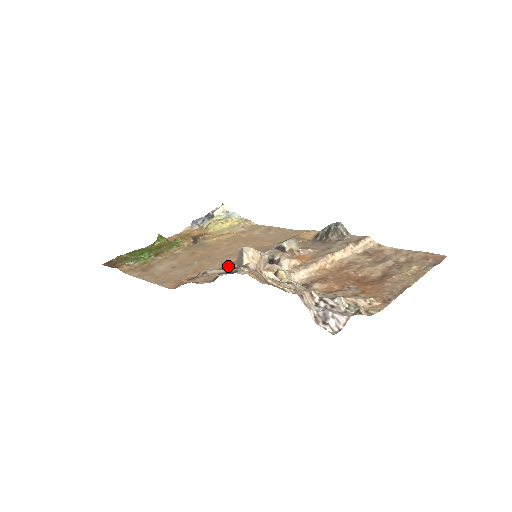
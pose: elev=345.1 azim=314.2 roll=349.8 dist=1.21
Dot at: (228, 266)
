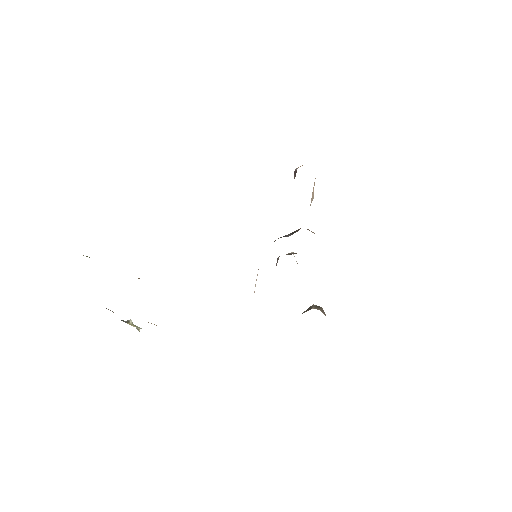
Dot at: occluded
